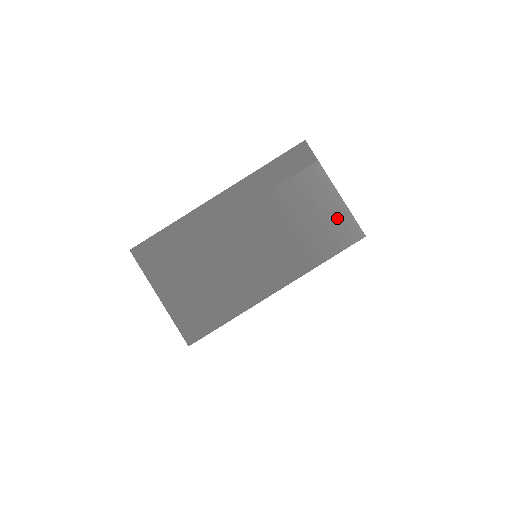
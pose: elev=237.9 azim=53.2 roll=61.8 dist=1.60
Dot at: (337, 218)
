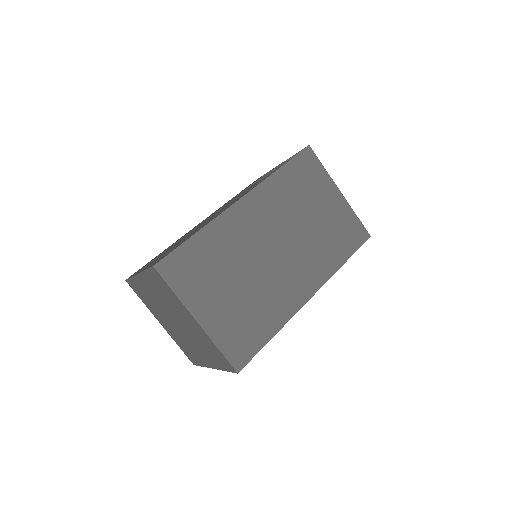
Dot at: occluded
